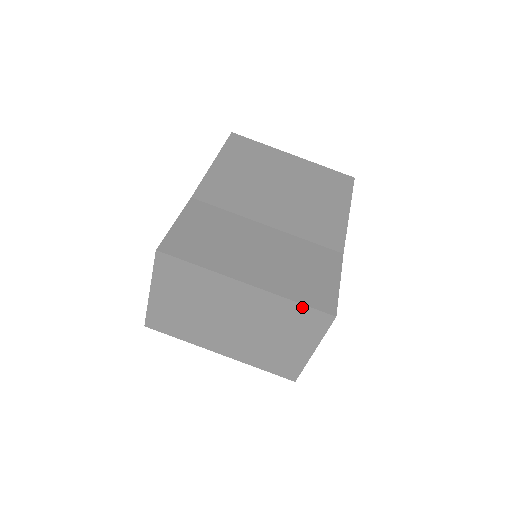
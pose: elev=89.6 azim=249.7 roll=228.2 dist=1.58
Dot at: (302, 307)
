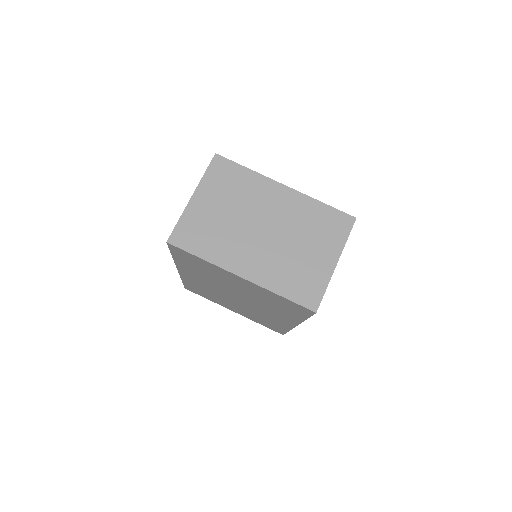
Dot at: (329, 209)
